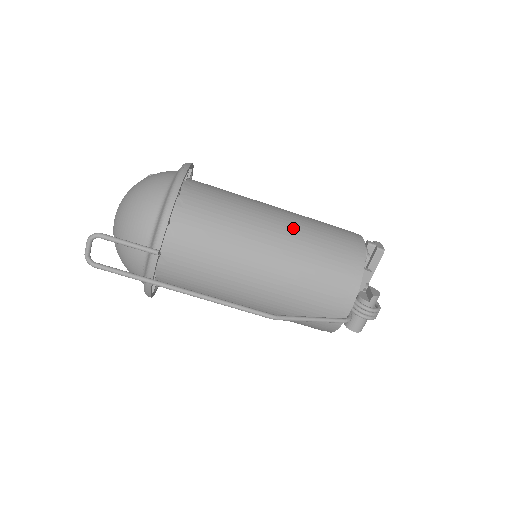
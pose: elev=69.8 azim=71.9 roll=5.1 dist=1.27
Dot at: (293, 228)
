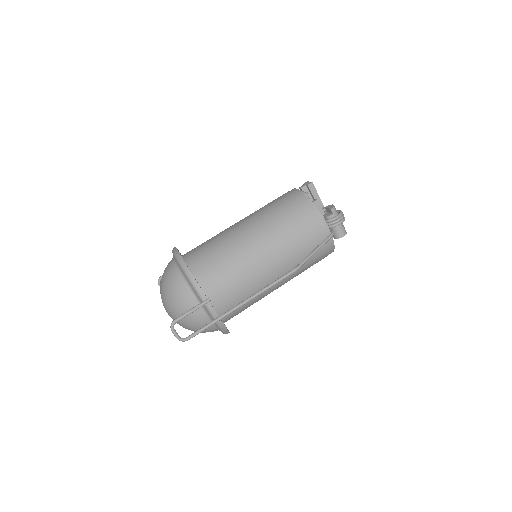
Dot at: (257, 221)
